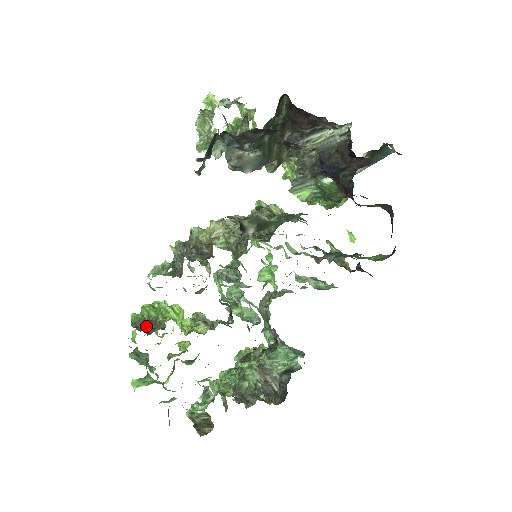
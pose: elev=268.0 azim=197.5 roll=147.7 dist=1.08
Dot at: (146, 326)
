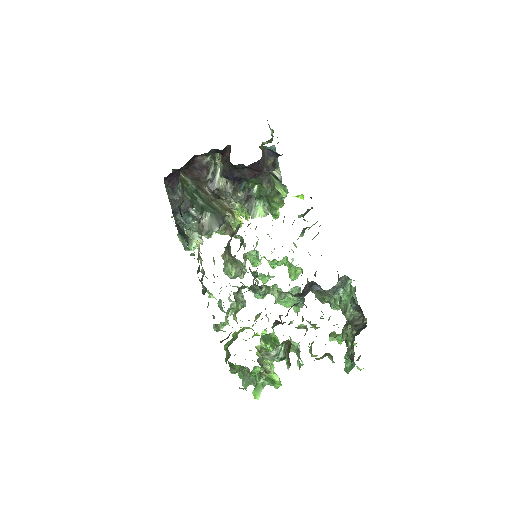
Dot at: occluded
